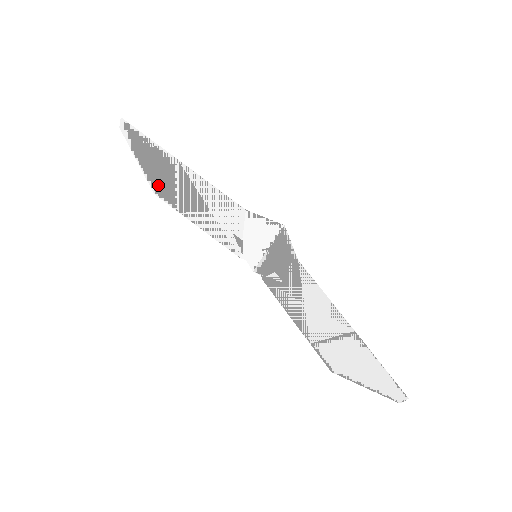
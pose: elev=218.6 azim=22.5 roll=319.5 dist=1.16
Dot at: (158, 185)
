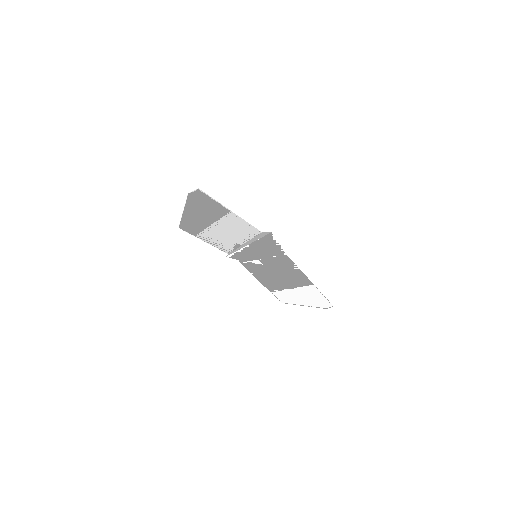
Dot at: (190, 223)
